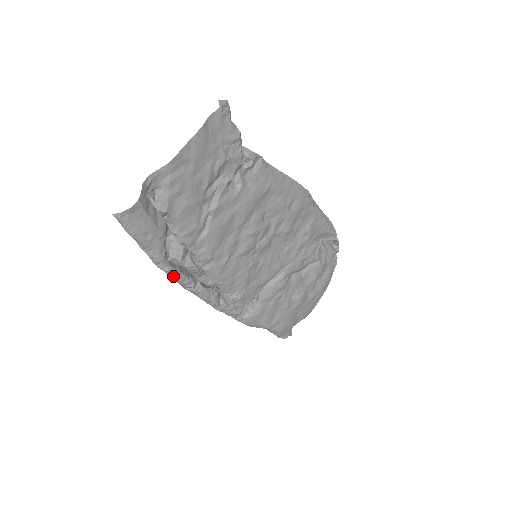
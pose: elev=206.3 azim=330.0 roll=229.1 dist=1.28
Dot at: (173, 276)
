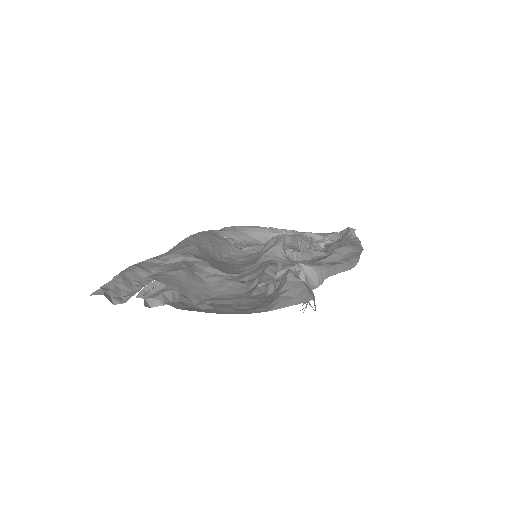
Dot at: occluded
